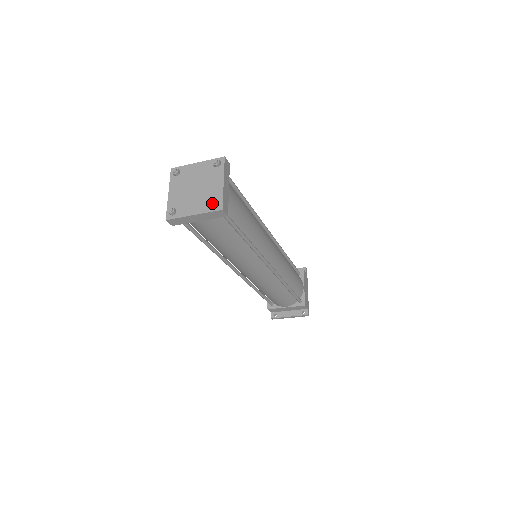
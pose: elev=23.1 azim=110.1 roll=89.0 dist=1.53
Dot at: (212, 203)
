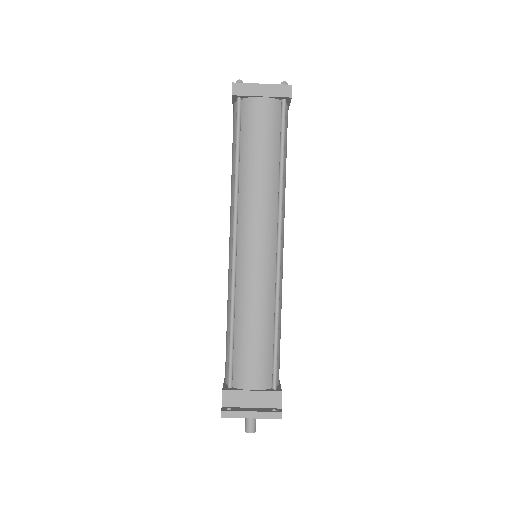
Dot at: (284, 81)
